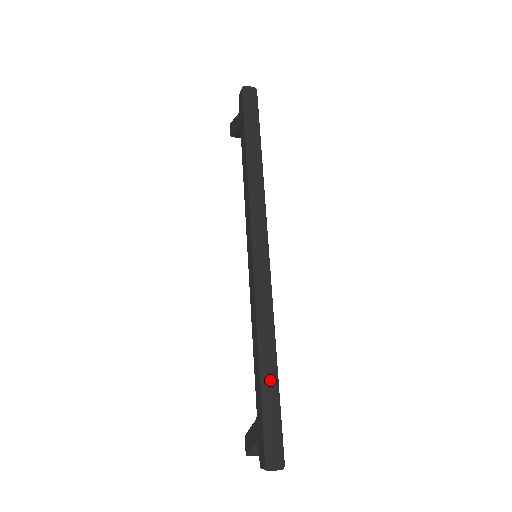
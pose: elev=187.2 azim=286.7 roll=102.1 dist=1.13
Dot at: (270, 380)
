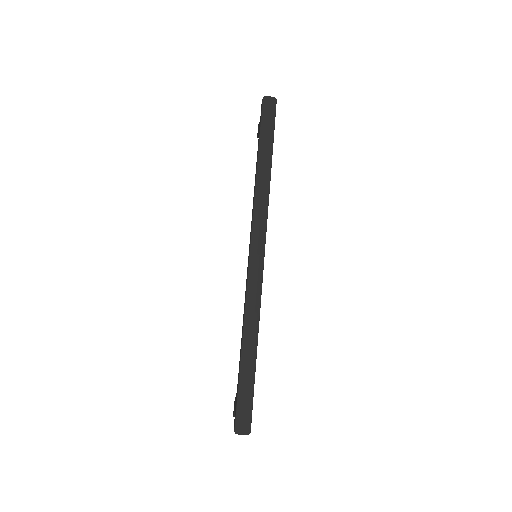
Dot at: (248, 364)
